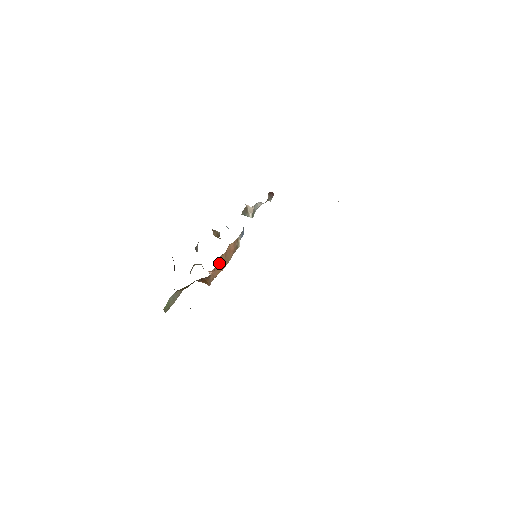
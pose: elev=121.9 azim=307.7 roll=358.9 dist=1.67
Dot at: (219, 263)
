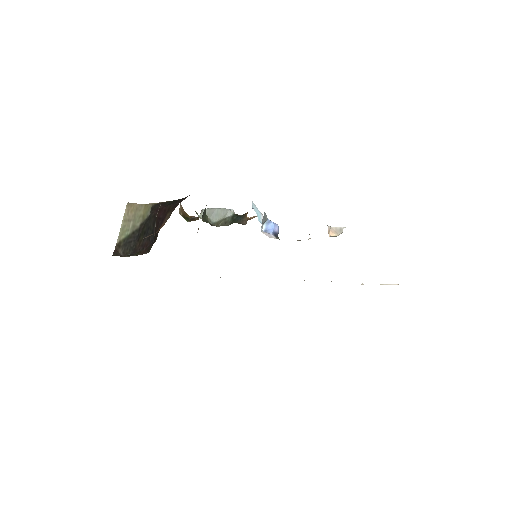
Dot at: occluded
